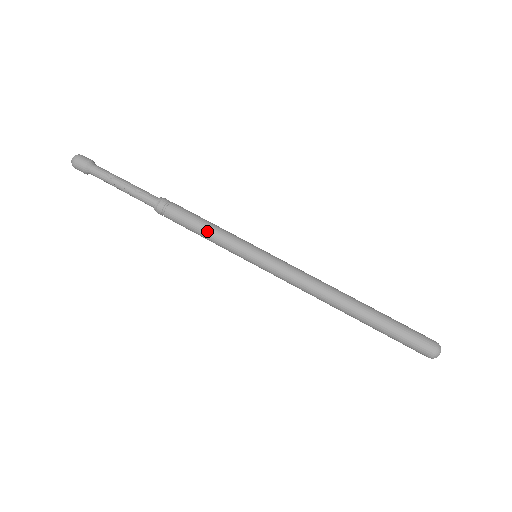
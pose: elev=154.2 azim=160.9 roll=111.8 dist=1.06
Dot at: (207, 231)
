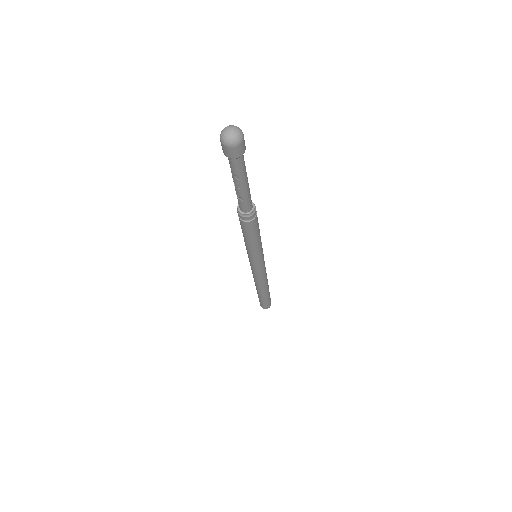
Dot at: (246, 242)
